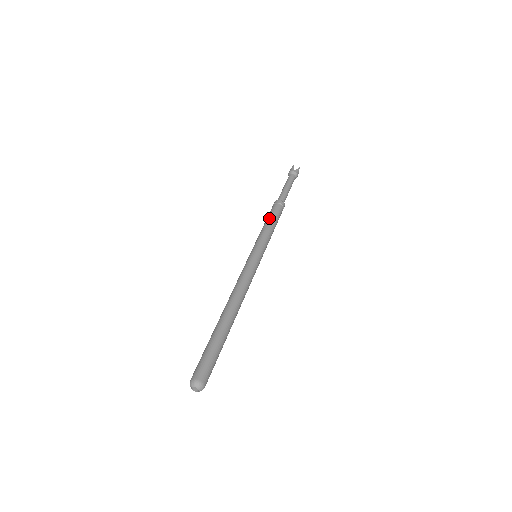
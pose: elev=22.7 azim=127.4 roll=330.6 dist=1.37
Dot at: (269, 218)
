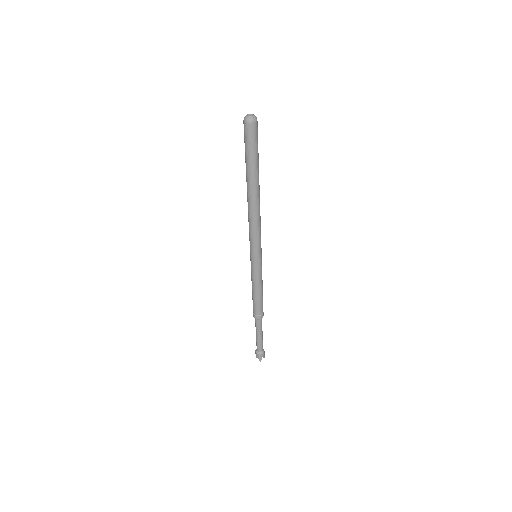
Dot at: occluded
